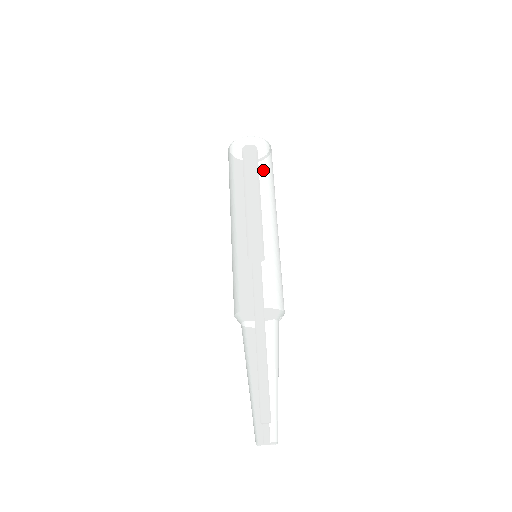
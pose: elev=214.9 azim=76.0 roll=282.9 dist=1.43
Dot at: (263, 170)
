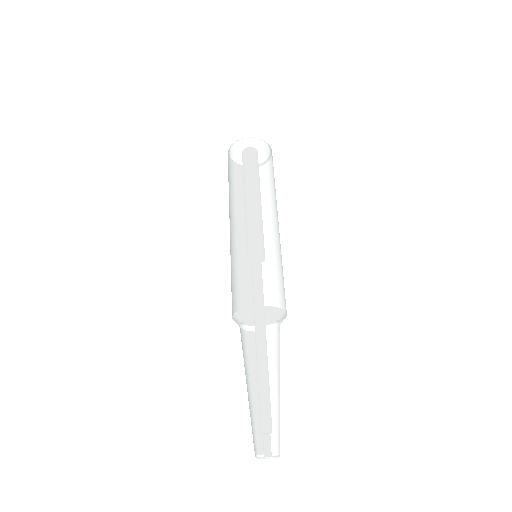
Dot at: (266, 170)
